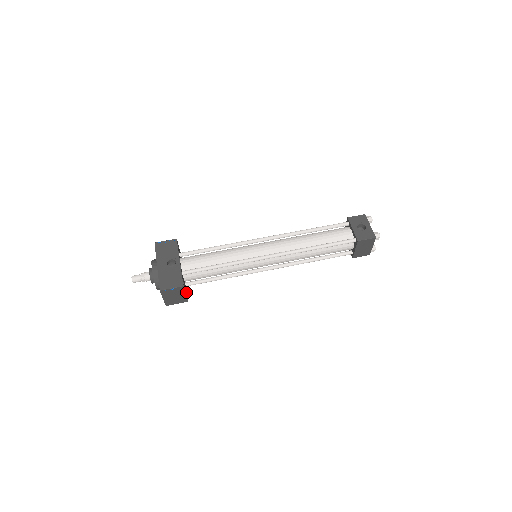
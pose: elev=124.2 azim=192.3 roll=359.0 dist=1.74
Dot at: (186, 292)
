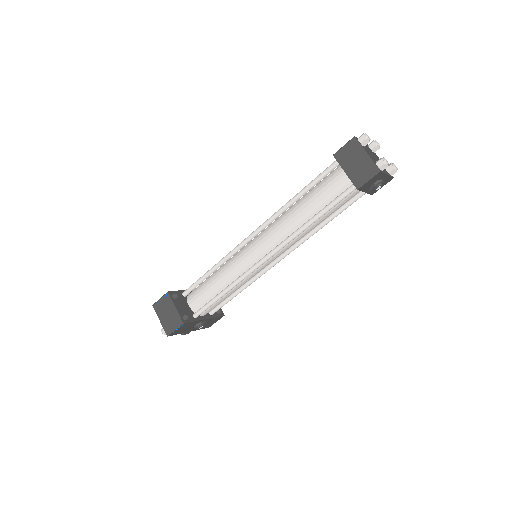
Dot at: (188, 318)
